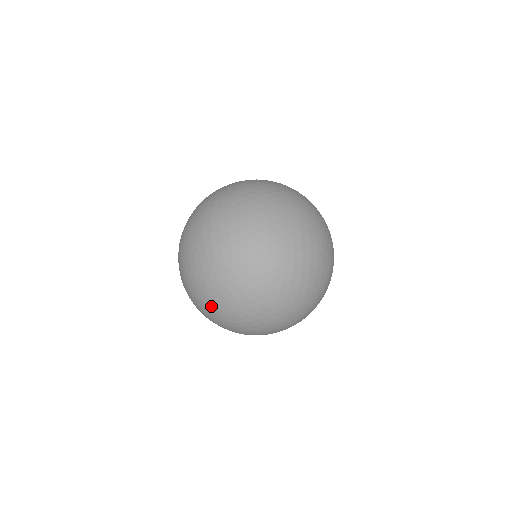
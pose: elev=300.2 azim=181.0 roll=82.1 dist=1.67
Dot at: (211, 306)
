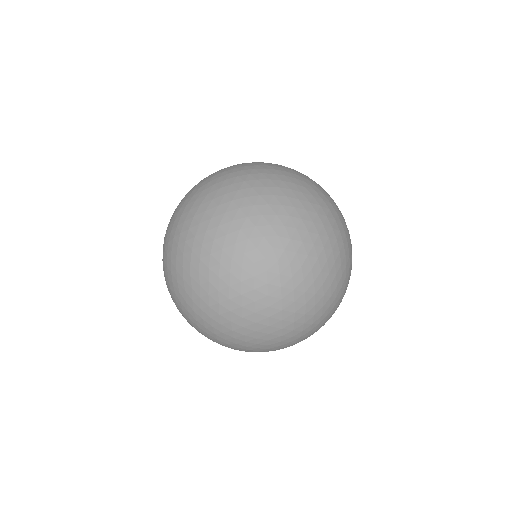
Dot at: (267, 323)
